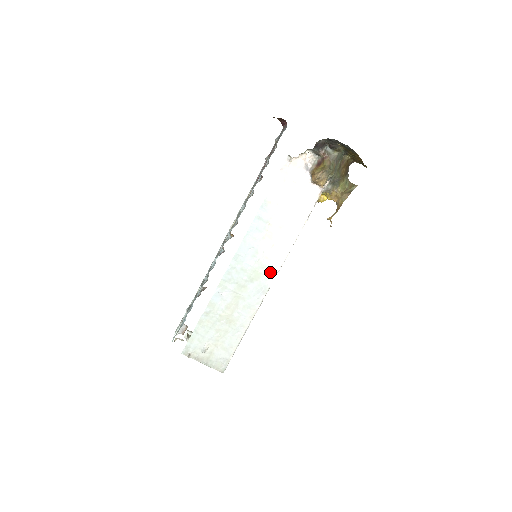
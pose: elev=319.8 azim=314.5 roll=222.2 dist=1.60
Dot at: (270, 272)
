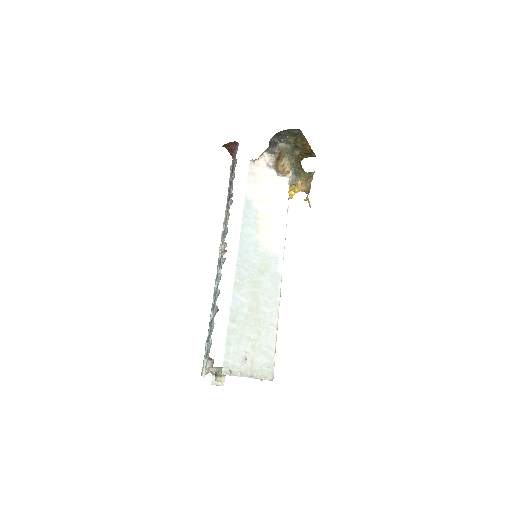
Dot at: (276, 261)
